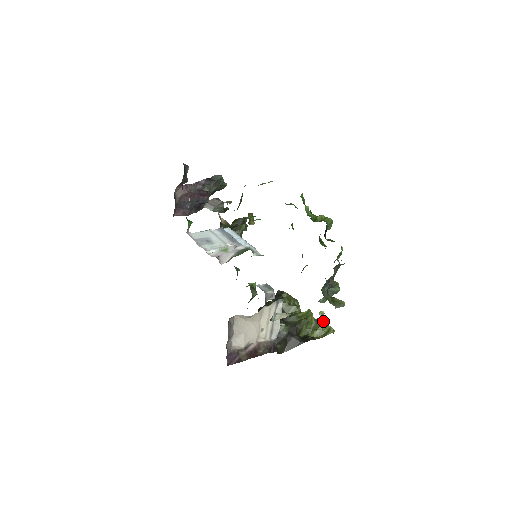
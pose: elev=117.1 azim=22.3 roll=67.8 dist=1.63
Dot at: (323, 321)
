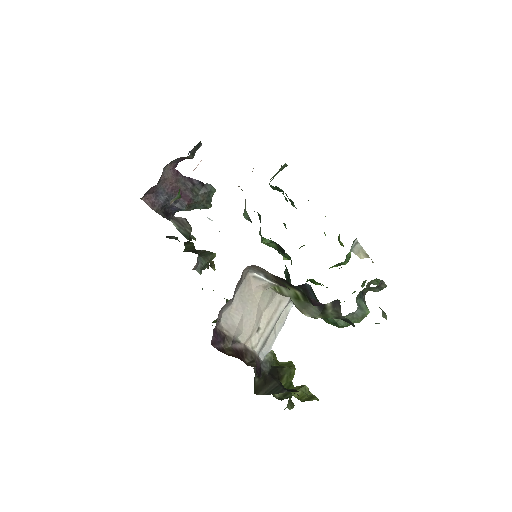
Dot at: (290, 398)
